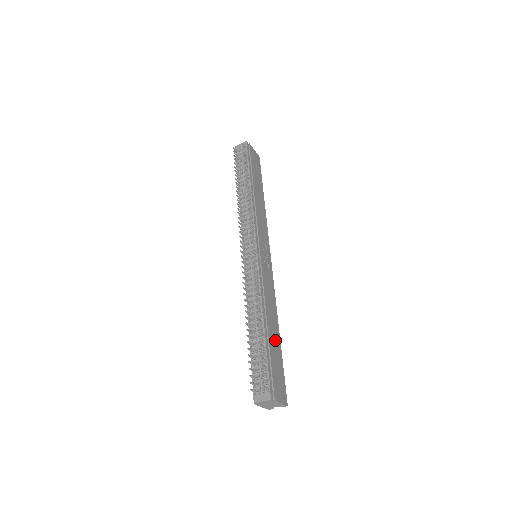
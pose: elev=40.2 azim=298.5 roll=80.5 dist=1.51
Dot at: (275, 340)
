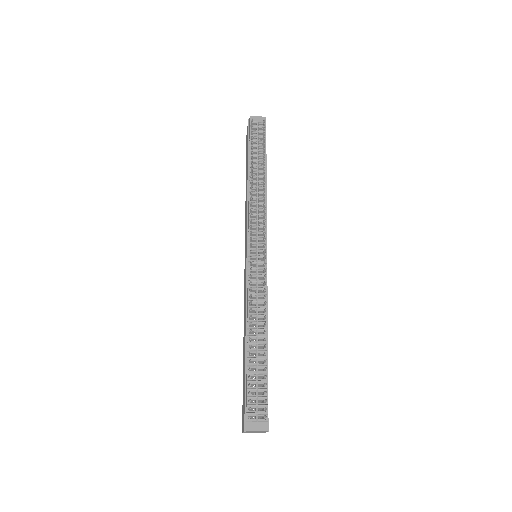
Dot at: occluded
